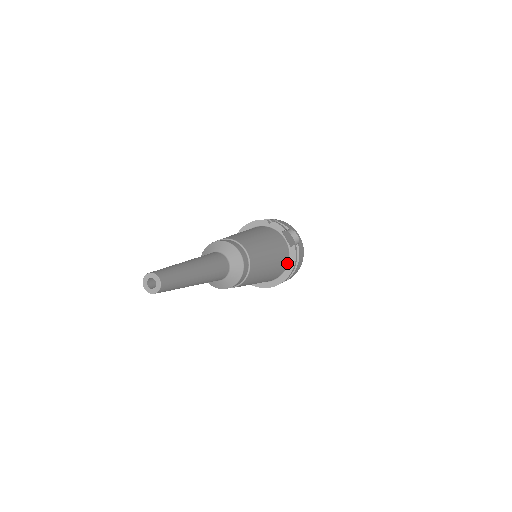
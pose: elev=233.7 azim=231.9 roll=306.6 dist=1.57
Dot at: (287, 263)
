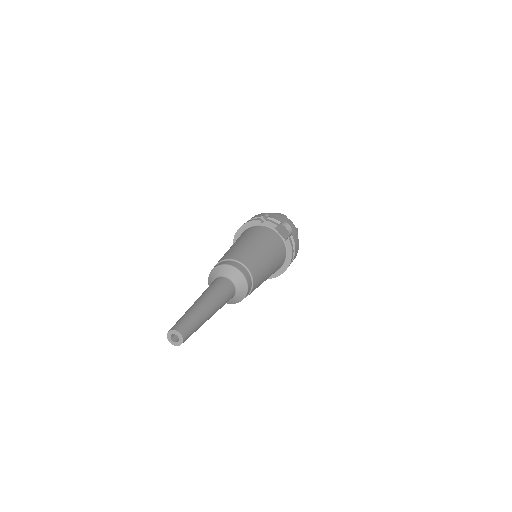
Dot at: (285, 255)
